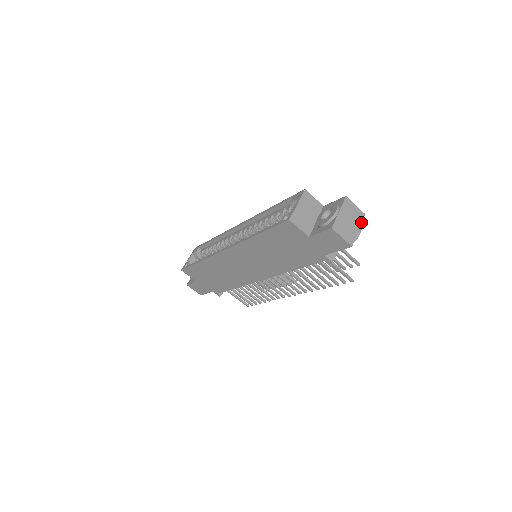
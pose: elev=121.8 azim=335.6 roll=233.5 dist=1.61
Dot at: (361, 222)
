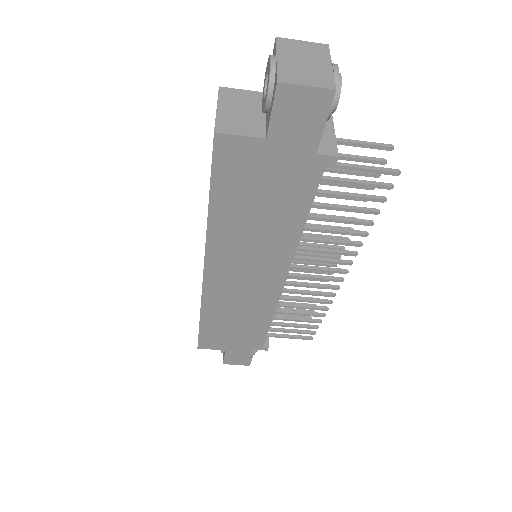
Dot at: (328, 56)
